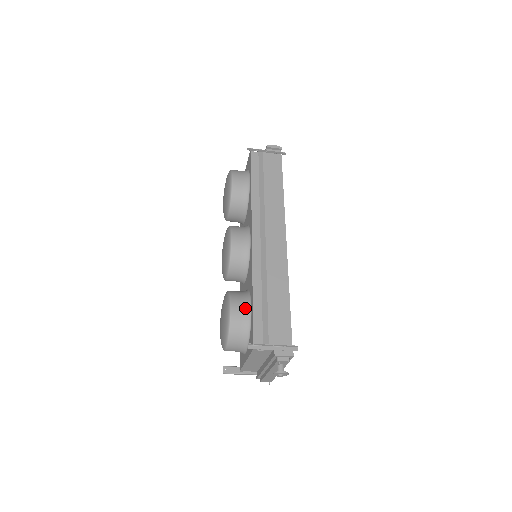
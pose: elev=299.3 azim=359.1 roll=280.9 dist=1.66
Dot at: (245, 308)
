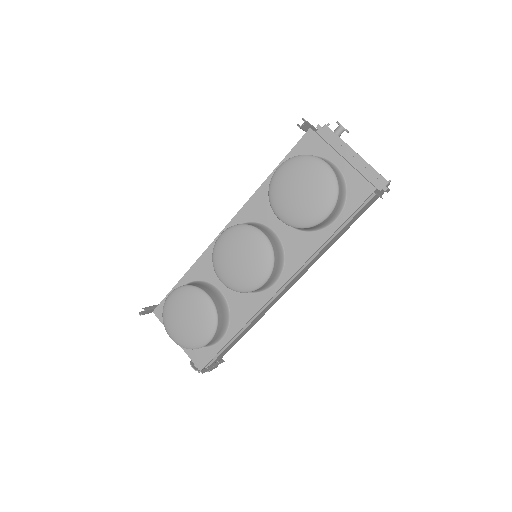
Dot at: (219, 338)
